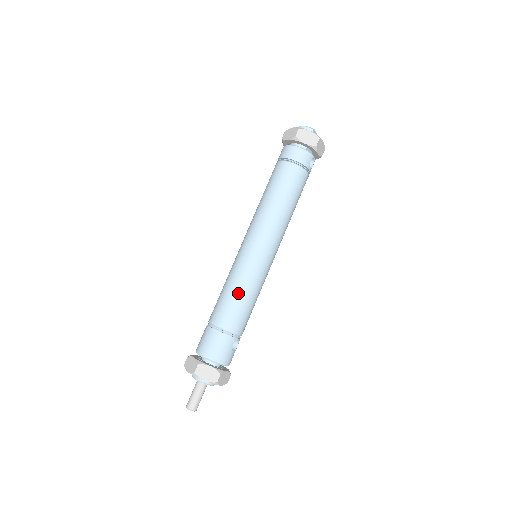
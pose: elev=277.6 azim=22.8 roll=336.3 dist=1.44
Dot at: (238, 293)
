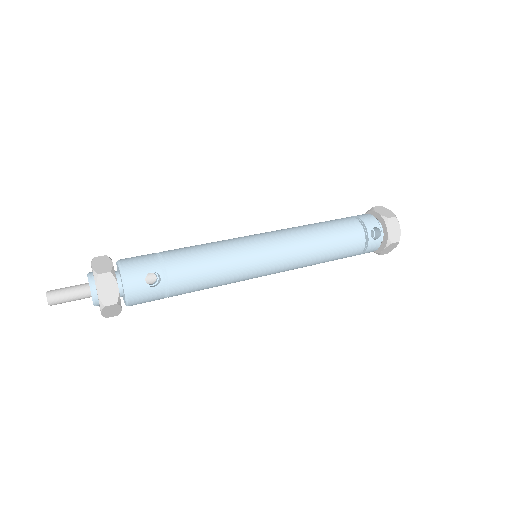
Dot at: (207, 245)
